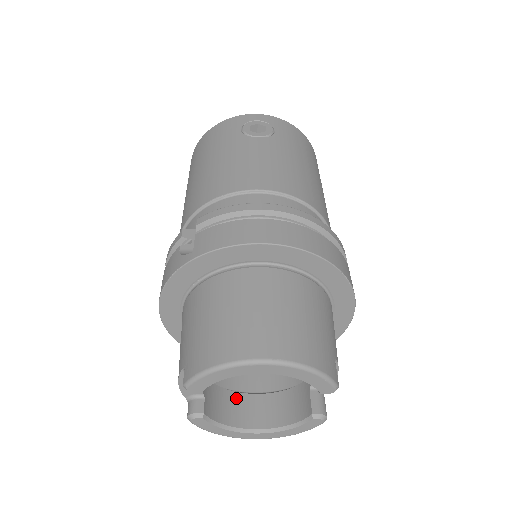
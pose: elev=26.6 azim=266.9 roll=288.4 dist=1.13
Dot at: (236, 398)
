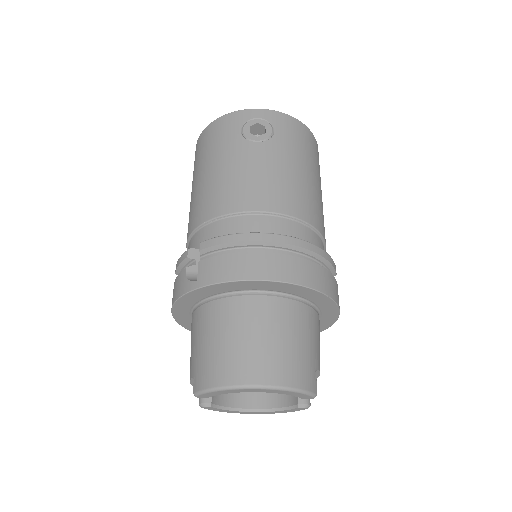
Dot at: occluded
